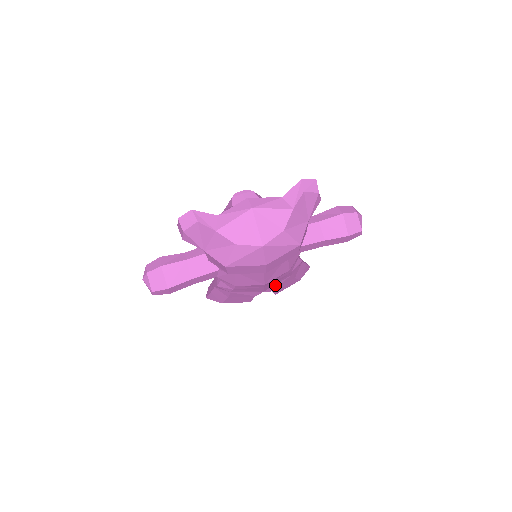
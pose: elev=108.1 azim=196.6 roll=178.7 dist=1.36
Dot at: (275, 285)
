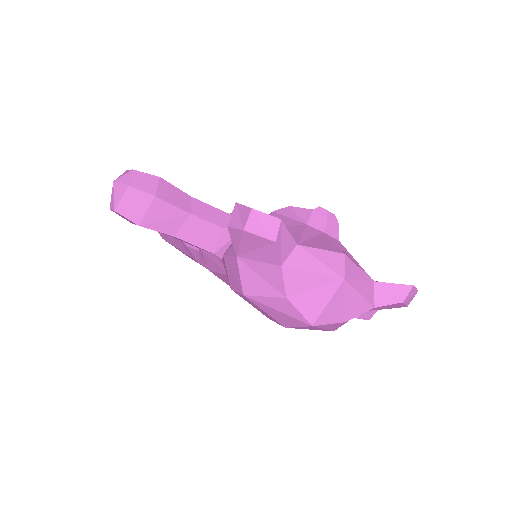
Dot at: occluded
